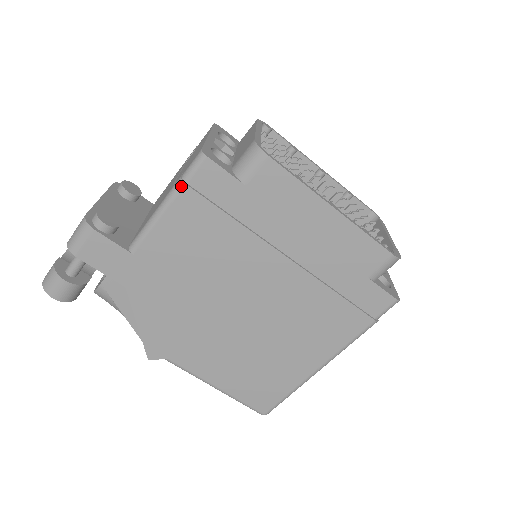
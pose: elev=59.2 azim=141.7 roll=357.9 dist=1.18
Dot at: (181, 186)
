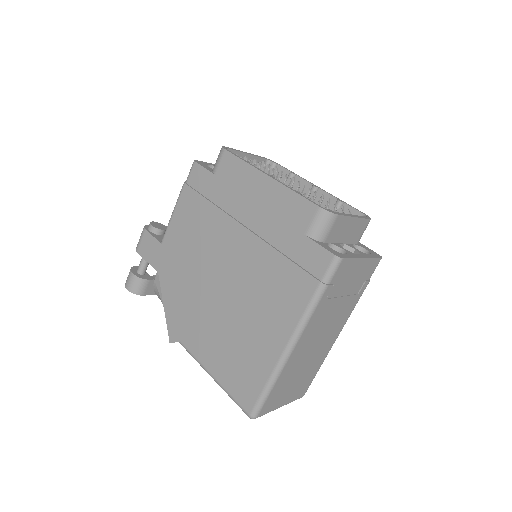
Dot at: (183, 186)
